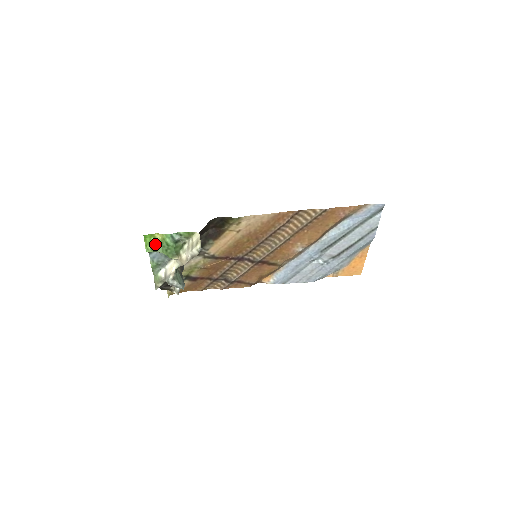
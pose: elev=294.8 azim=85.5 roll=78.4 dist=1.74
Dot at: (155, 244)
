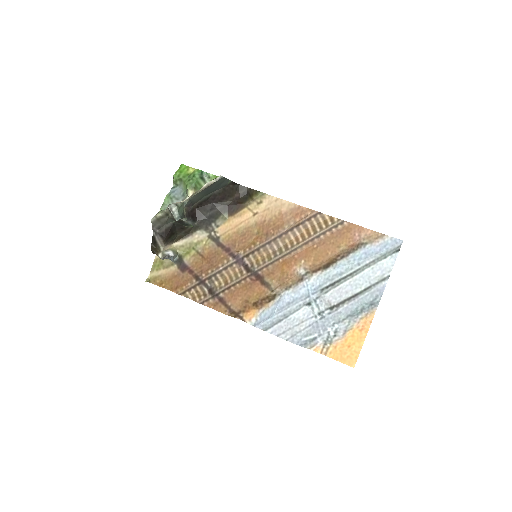
Dot at: (184, 174)
